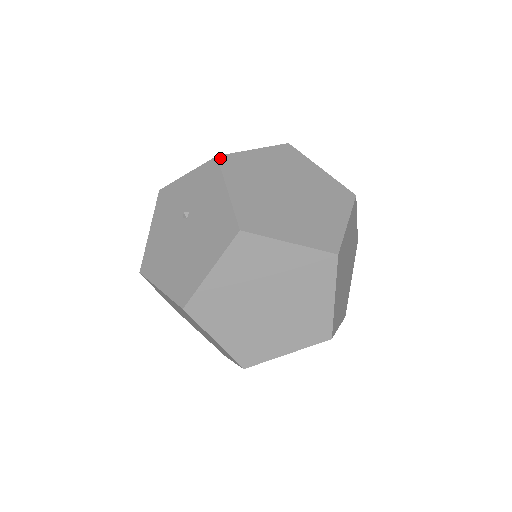
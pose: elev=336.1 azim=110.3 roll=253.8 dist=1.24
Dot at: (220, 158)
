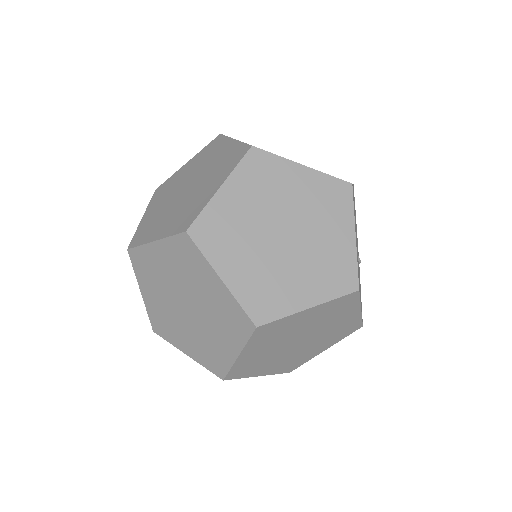
Dot at: (130, 253)
